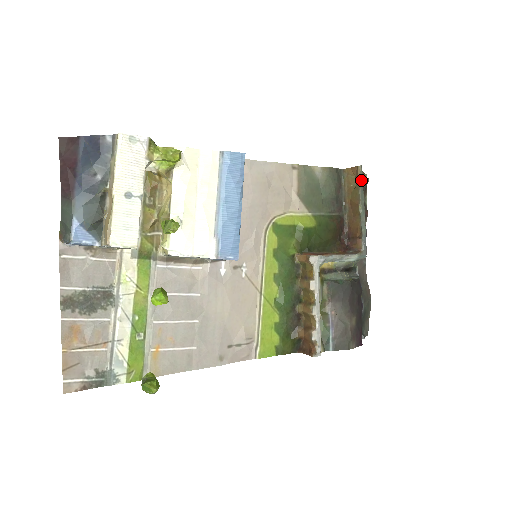
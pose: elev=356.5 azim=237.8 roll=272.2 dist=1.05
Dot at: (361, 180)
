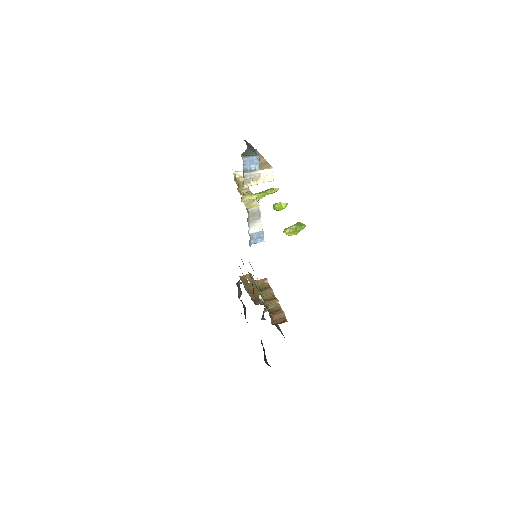
Dot at: (253, 279)
